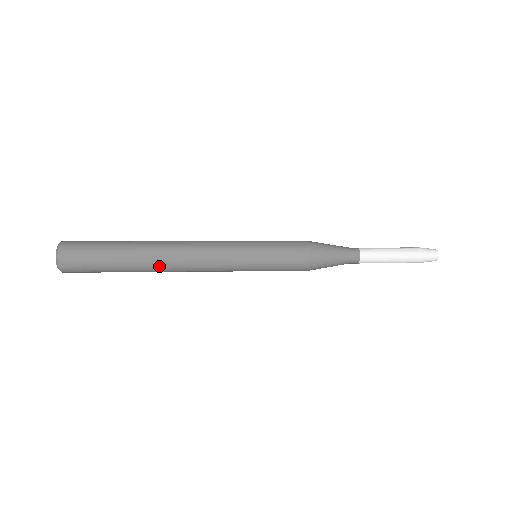
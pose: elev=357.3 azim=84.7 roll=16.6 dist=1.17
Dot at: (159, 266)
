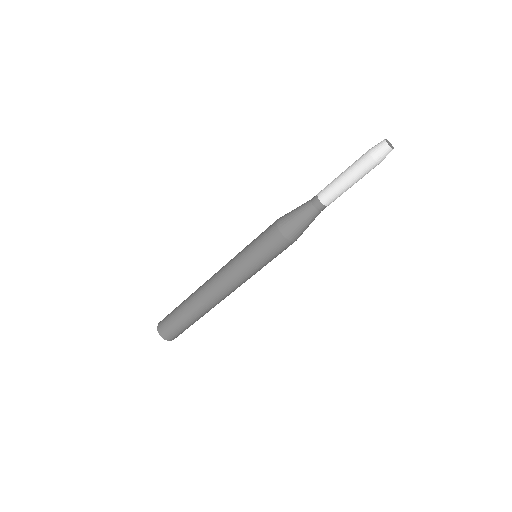
Dot at: (197, 295)
